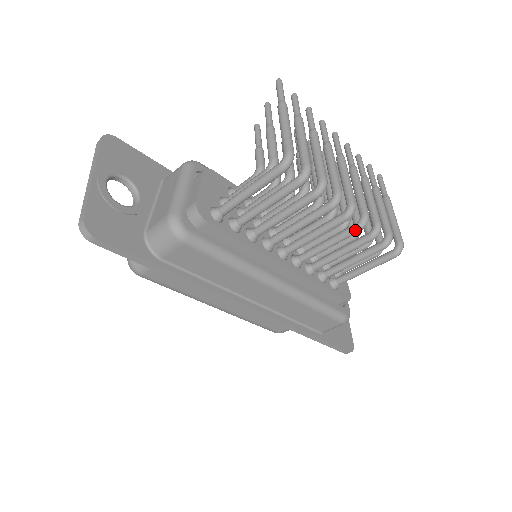
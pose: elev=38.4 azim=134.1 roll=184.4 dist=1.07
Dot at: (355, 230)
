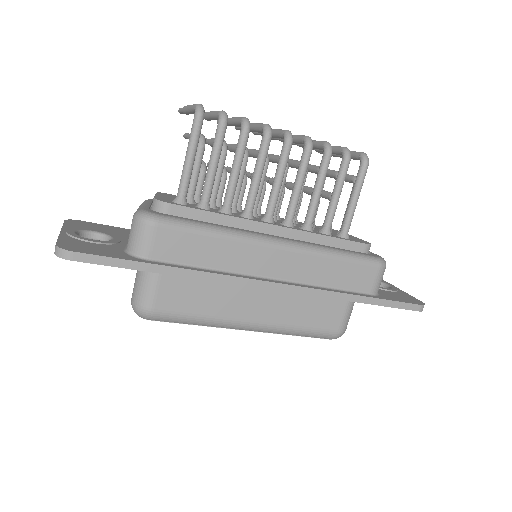
Dot at: (306, 152)
